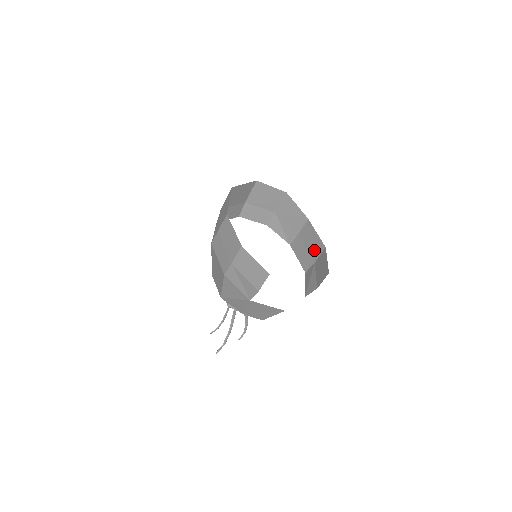
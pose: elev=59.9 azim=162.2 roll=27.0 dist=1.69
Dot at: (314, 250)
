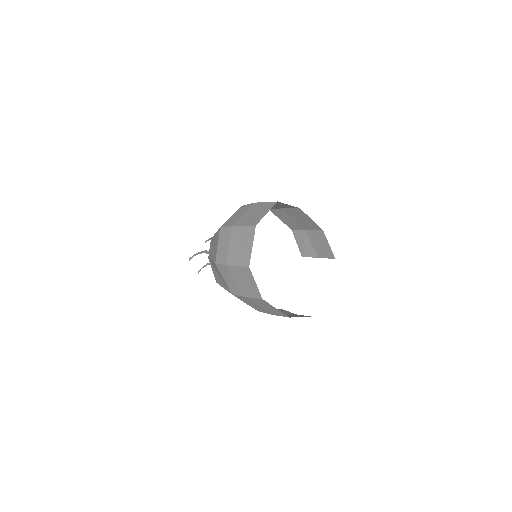
Dot at: (306, 225)
